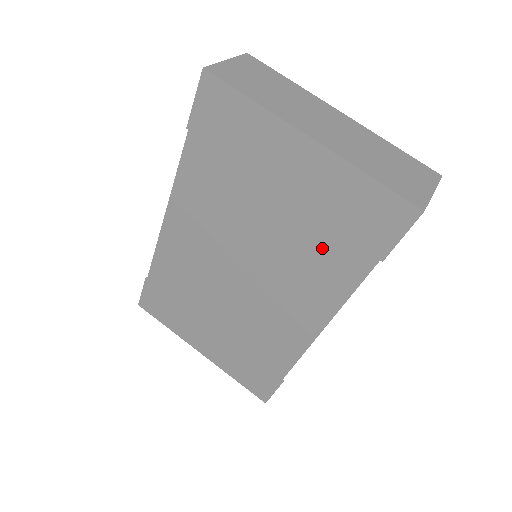
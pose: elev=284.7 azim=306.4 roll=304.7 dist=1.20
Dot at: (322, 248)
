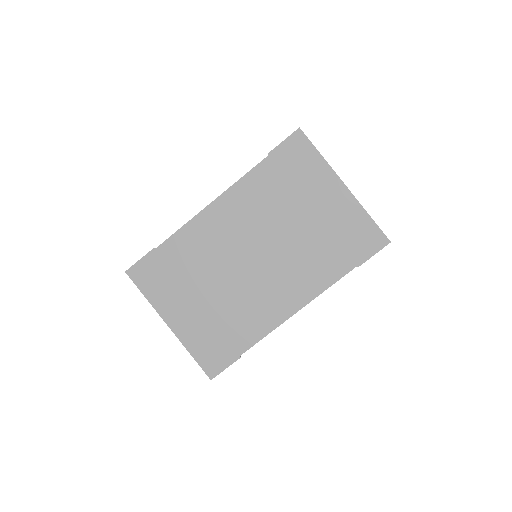
Dot at: (324, 252)
